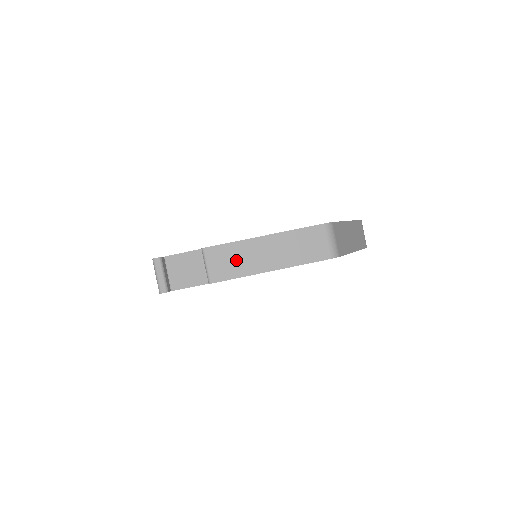
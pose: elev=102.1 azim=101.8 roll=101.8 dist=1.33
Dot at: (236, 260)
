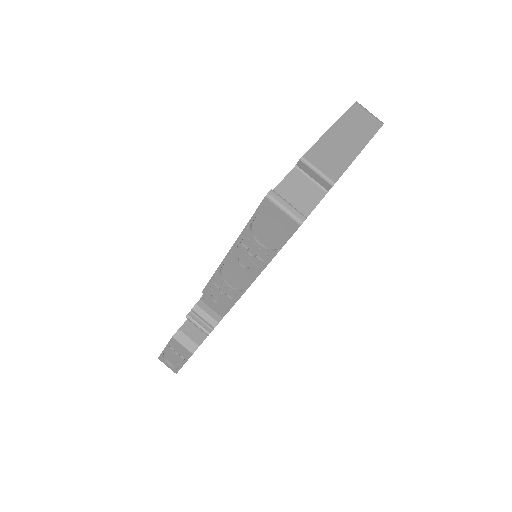
Dot at: (333, 154)
